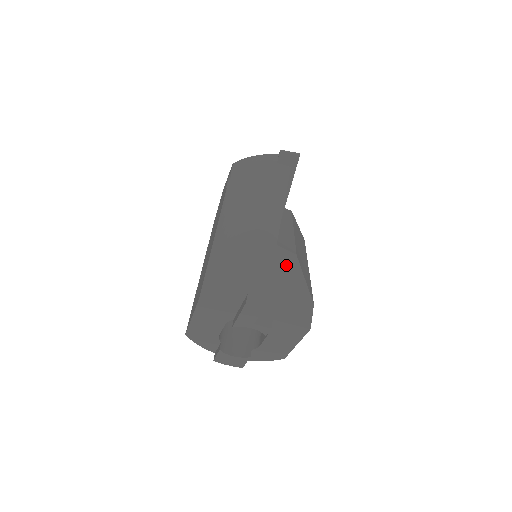
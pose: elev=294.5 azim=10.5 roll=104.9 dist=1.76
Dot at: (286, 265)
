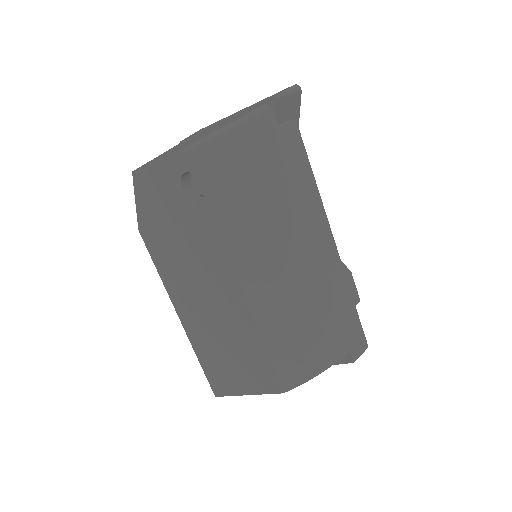
Dot at: occluded
